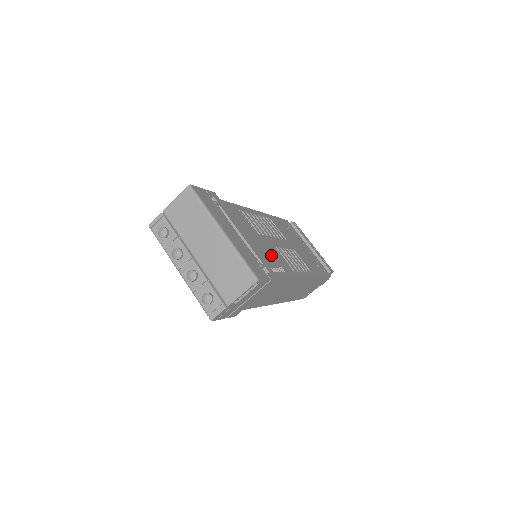
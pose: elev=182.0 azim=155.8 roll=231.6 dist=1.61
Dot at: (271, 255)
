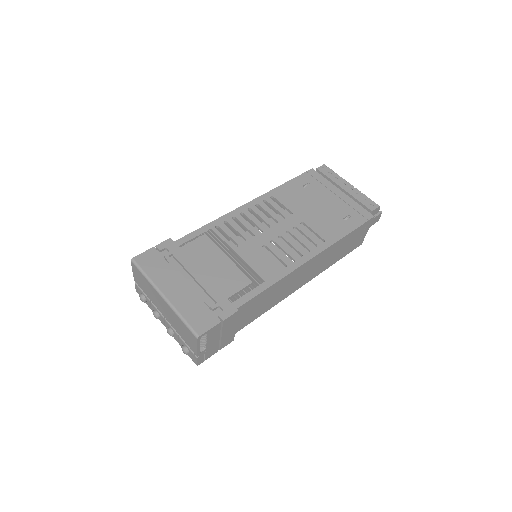
Dot at: (240, 275)
